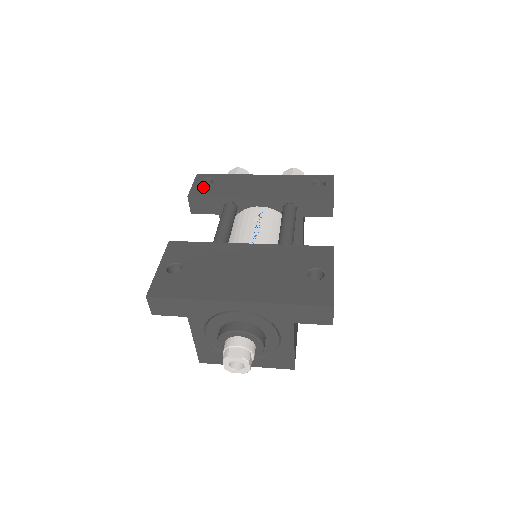
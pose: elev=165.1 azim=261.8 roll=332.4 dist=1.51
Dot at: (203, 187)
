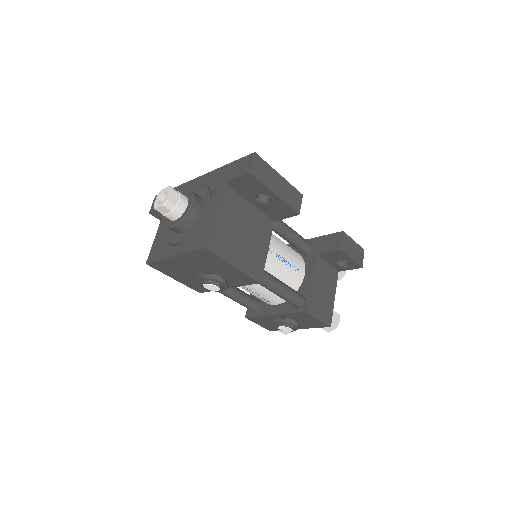
Dot at: occluded
